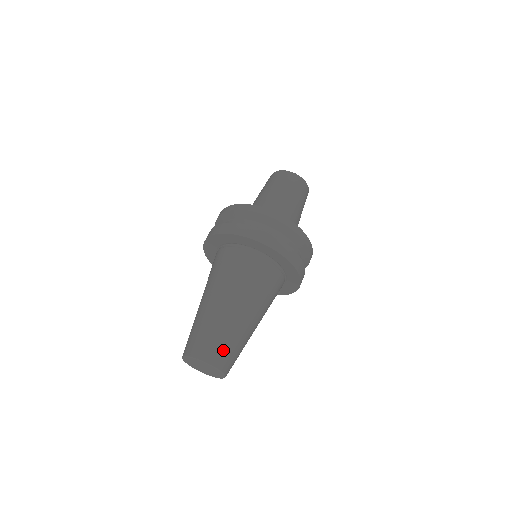
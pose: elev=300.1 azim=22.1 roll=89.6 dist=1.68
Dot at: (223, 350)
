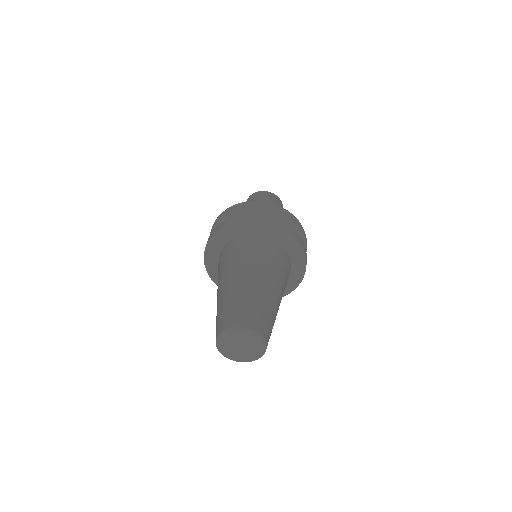
Dot at: (241, 312)
